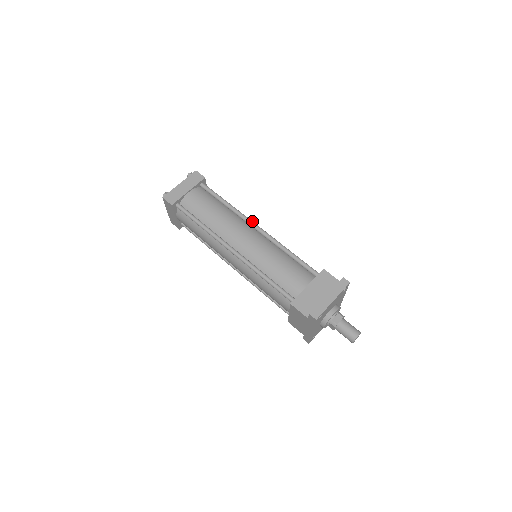
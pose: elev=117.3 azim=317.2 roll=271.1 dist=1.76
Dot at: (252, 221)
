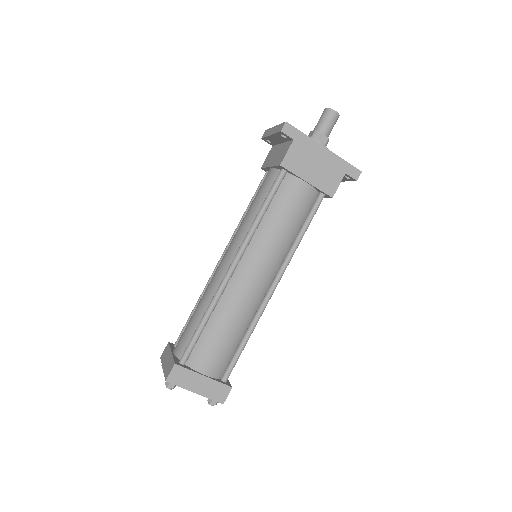
Dot at: (216, 267)
